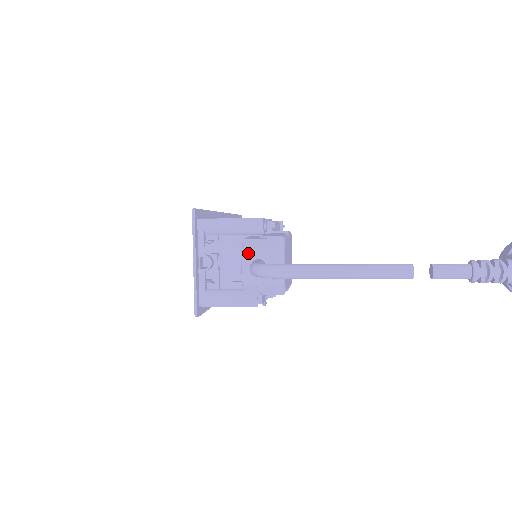
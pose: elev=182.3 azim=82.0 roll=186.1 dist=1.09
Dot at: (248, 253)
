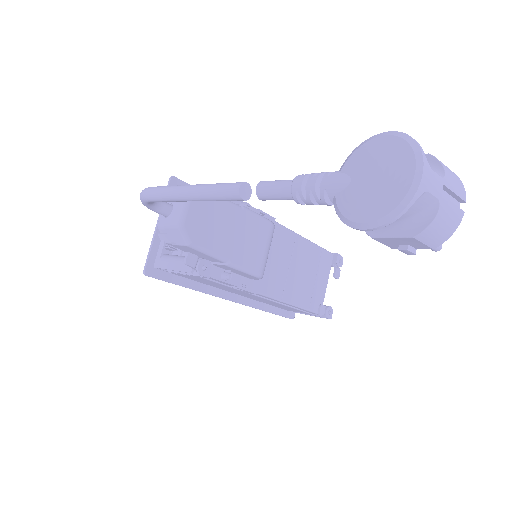
Dot at: occluded
